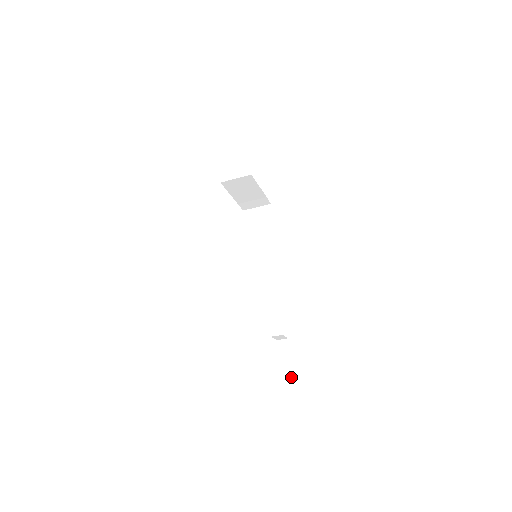
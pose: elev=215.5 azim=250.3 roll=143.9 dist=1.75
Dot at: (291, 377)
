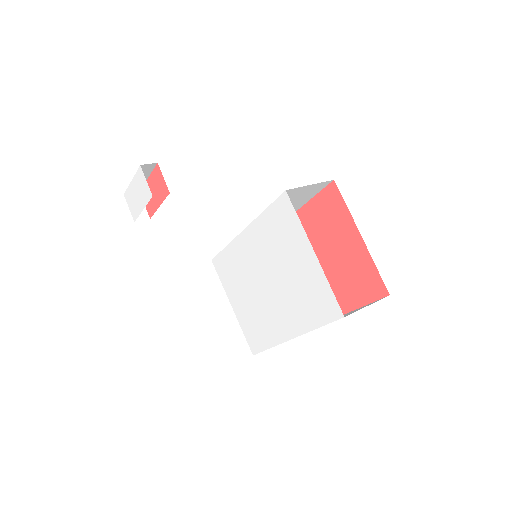
Dot at: occluded
